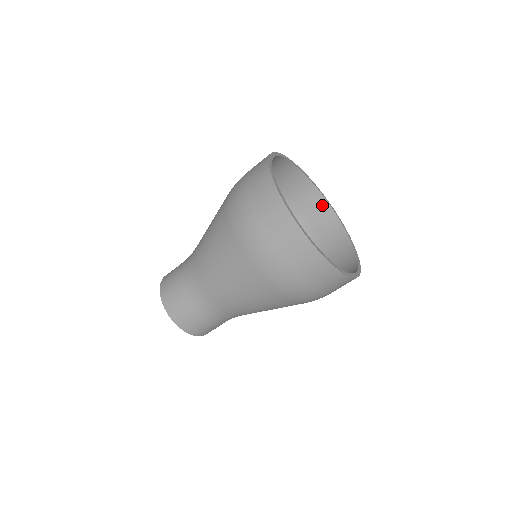
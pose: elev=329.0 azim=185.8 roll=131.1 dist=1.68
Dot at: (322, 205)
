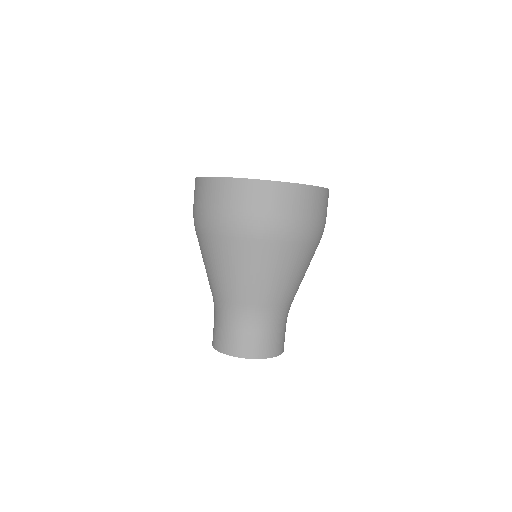
Dot at: occluded
